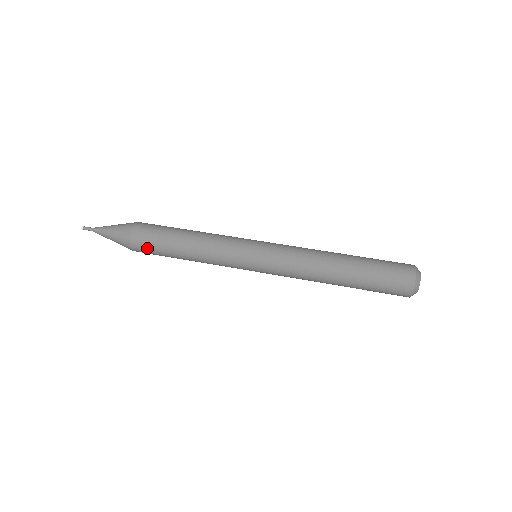
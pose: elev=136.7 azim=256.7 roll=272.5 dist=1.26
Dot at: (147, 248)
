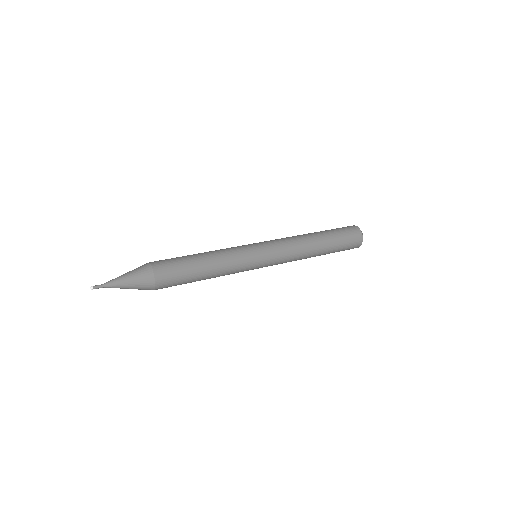
Dot at: (170, 268)
